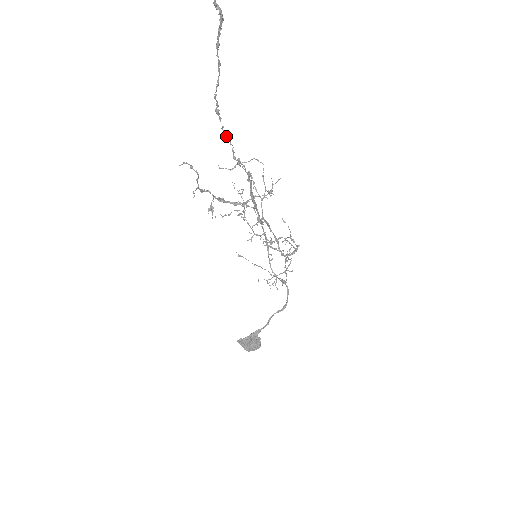
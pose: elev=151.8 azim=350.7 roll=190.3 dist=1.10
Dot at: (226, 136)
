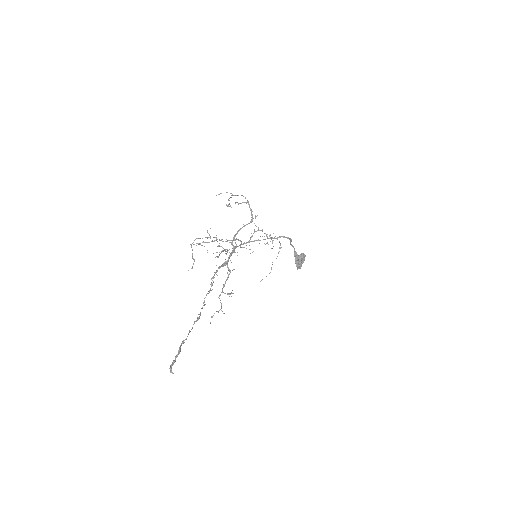
Dot at: occluded
